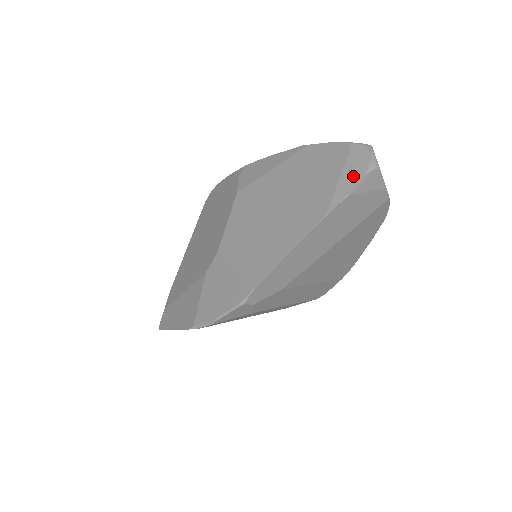
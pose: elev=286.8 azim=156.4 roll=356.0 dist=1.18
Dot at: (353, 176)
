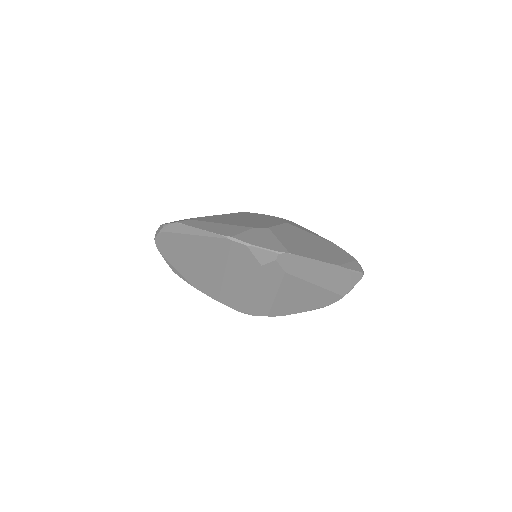
Dot at: (355, 267)
